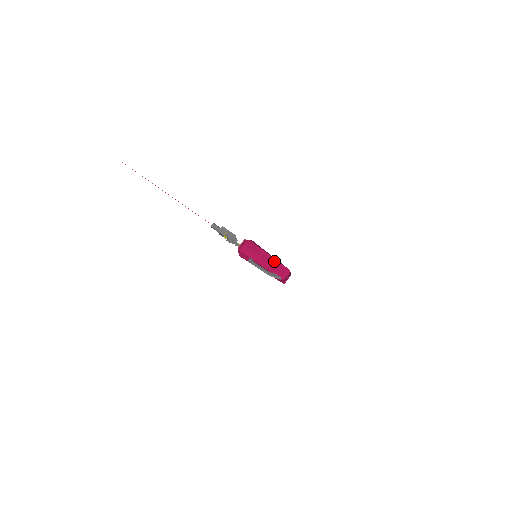
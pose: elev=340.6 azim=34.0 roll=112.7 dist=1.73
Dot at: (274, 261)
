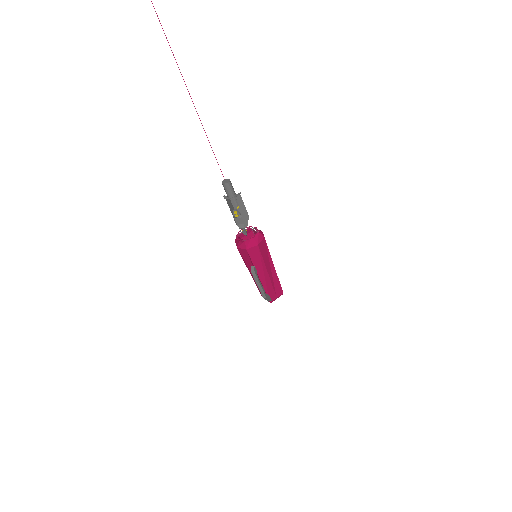
Dot at: (275, 277)
